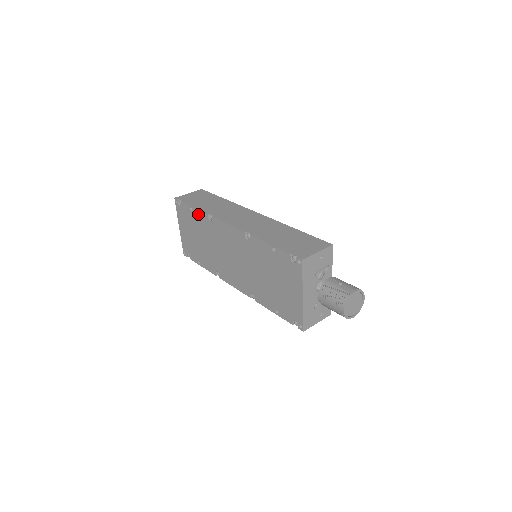
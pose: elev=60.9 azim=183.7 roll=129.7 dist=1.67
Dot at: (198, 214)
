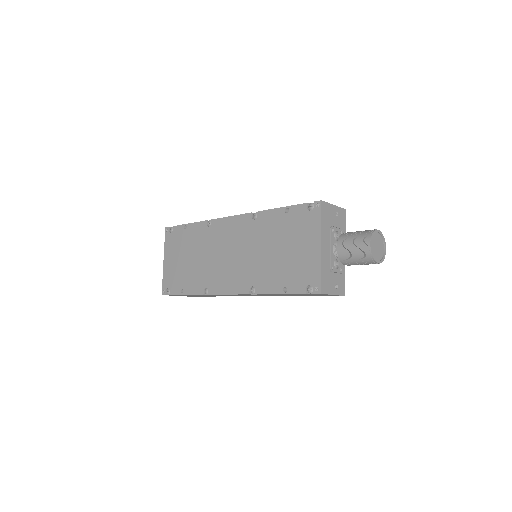
Dot at: (193, 228)
